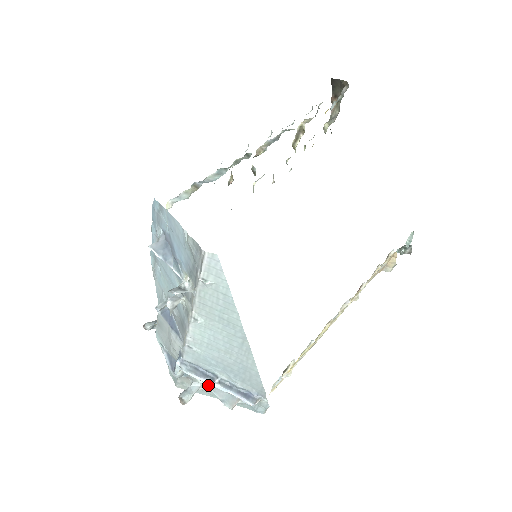
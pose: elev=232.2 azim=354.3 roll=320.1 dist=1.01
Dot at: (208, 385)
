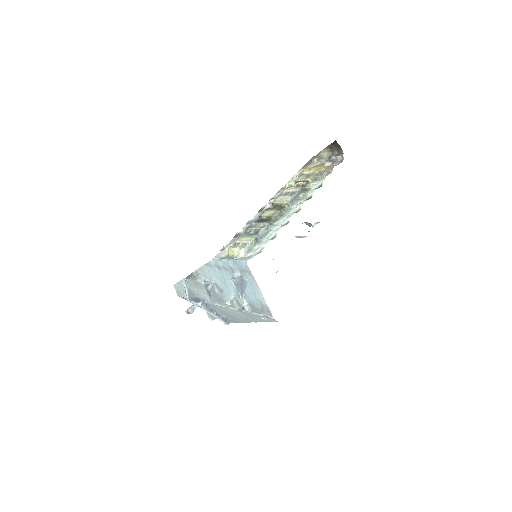
Dot at: occluded
